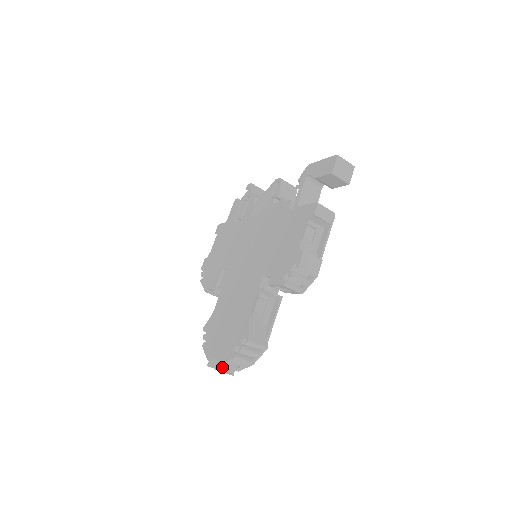
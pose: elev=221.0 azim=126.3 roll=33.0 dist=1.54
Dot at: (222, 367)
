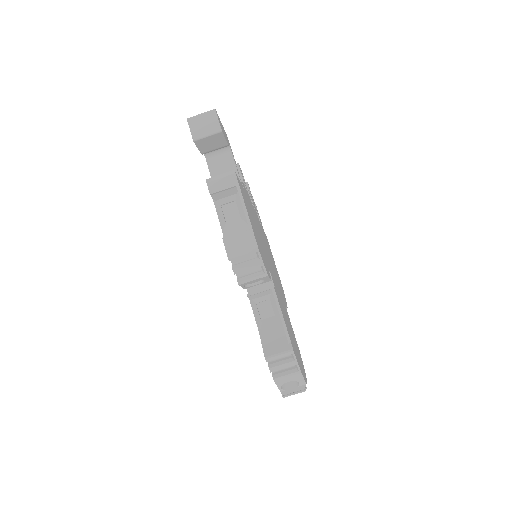
Dot at: (287, 391)
